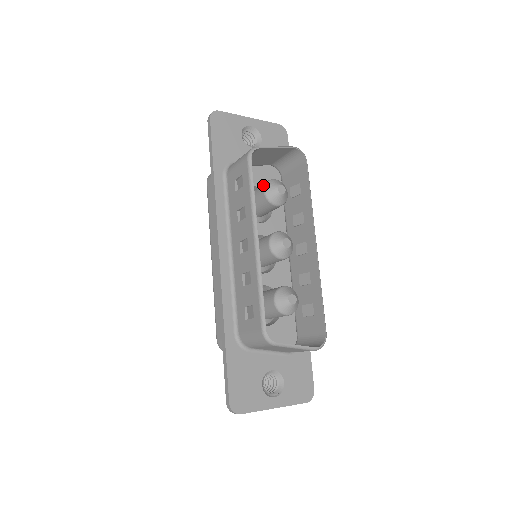
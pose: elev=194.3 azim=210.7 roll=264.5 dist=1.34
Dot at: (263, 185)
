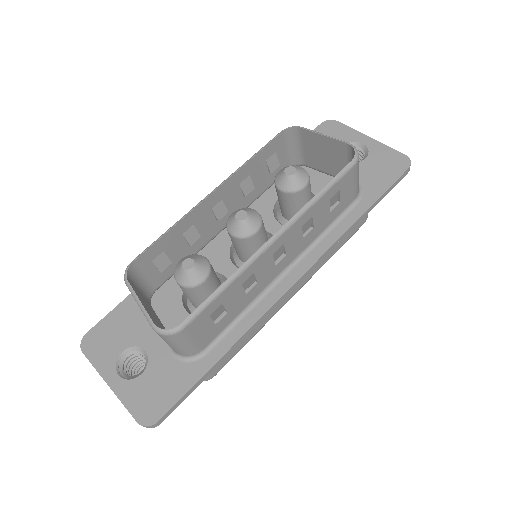
Dot at: occluded
